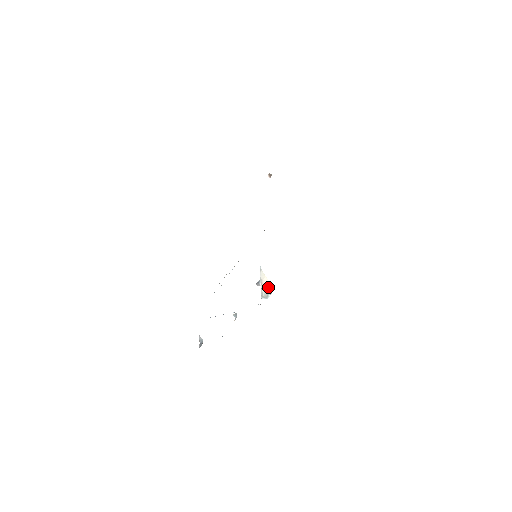
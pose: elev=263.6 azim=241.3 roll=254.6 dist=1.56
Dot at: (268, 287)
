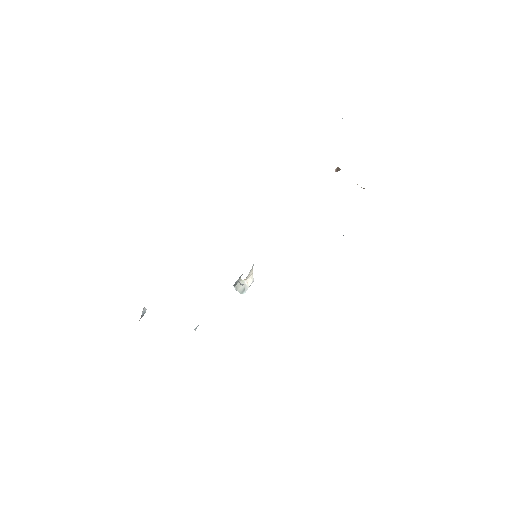
Dot at: (248, 282)
